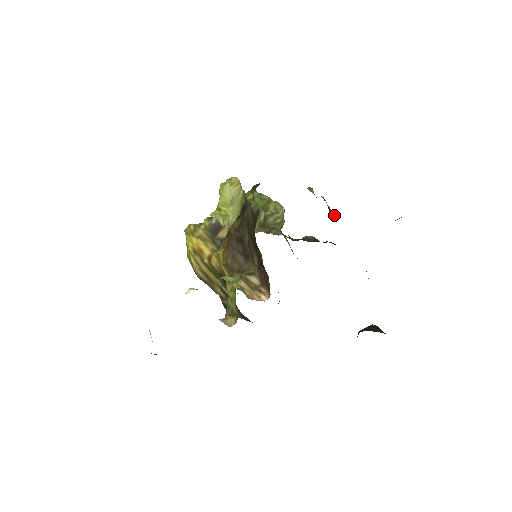
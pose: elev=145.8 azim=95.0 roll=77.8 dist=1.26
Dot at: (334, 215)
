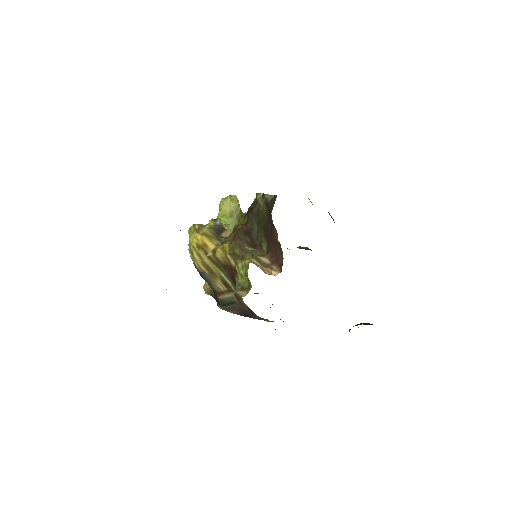
Dot at: (333, 219)
